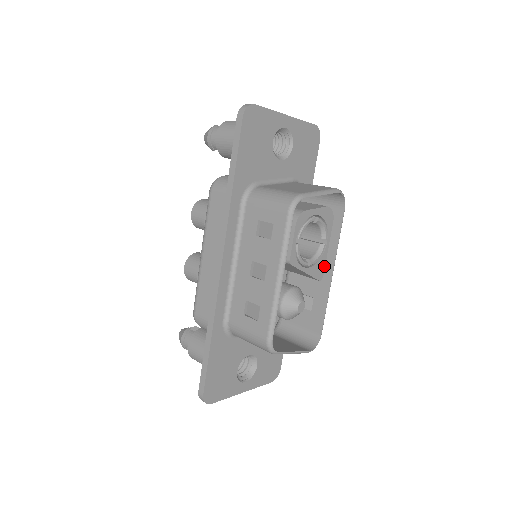
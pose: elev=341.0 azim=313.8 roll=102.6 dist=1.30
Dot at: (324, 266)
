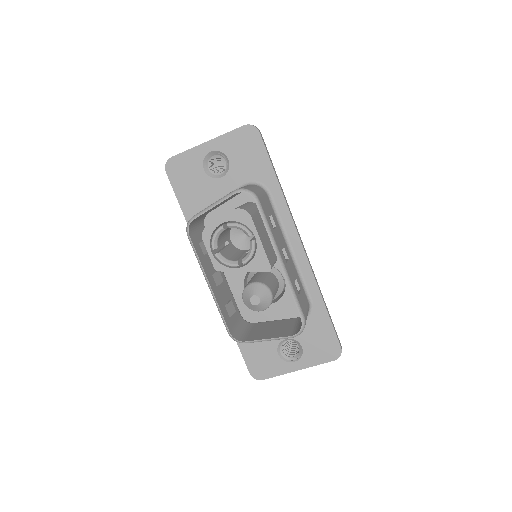
Dot at: (266, 258)
